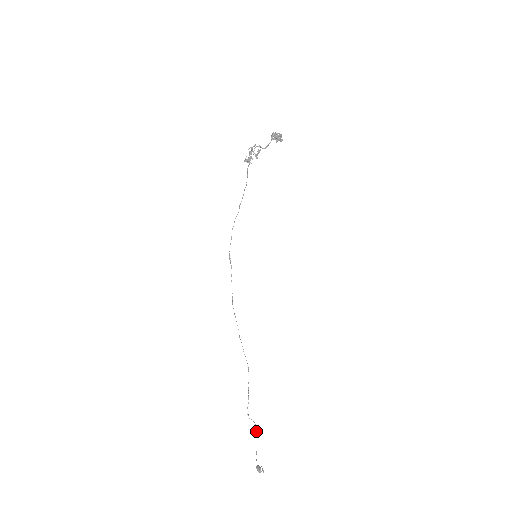
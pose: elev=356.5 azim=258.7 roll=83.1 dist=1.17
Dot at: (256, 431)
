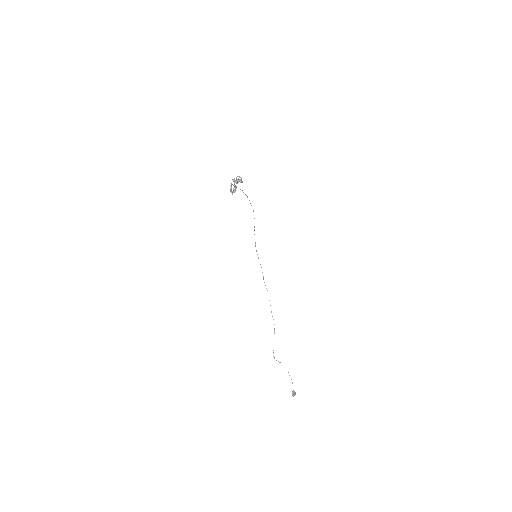
Dot at: occluded
